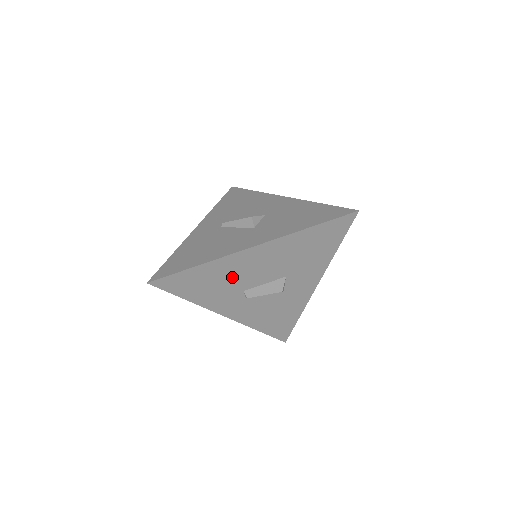
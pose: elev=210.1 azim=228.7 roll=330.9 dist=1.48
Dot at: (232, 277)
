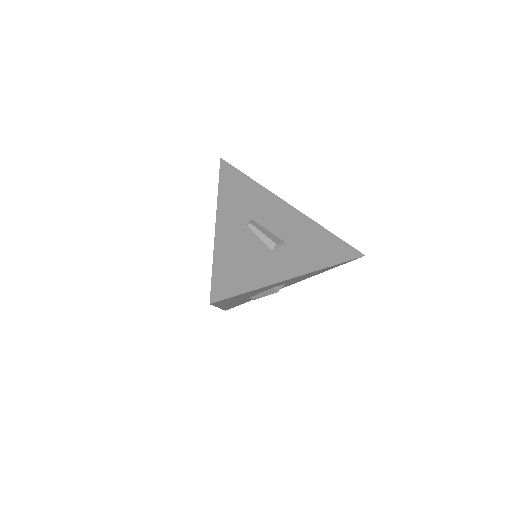
Dot at: (259, 206)
